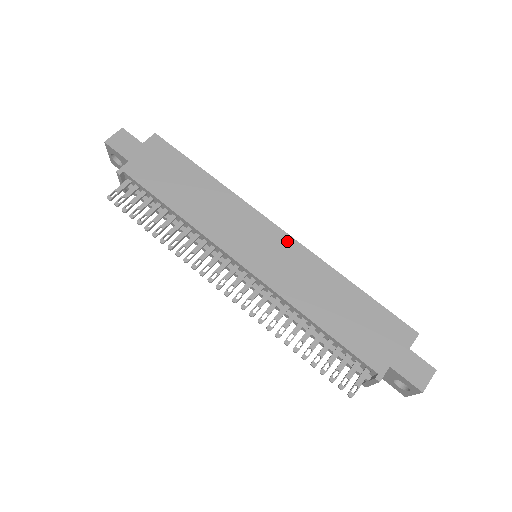
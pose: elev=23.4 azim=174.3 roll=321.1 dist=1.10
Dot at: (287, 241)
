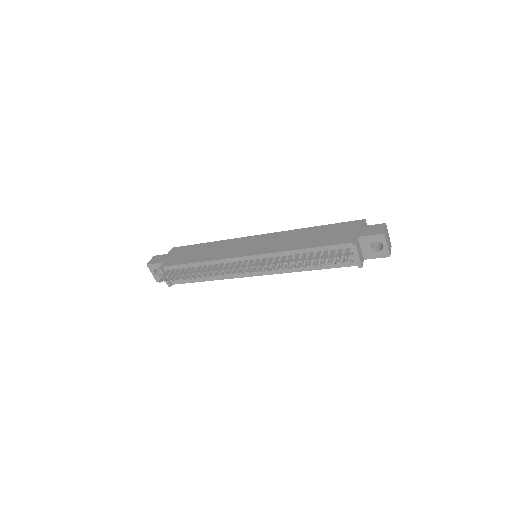
Dot at: (267, 236)
